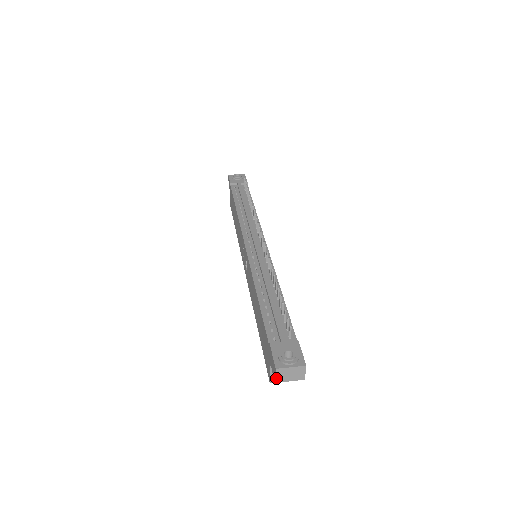
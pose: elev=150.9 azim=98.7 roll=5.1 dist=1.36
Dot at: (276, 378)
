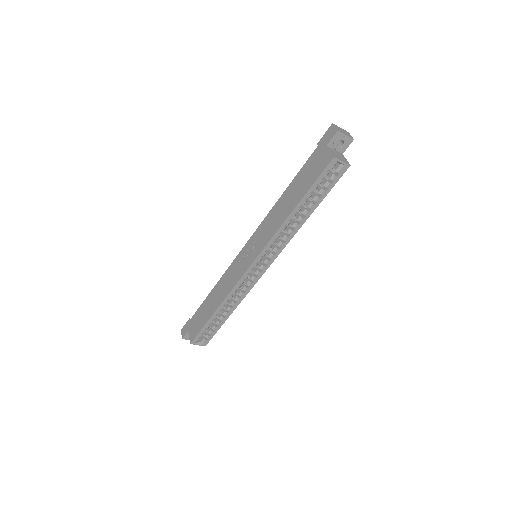
Dot at: (336, 128)
